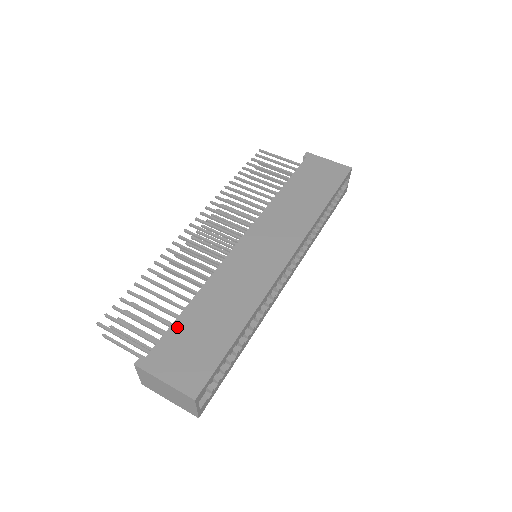
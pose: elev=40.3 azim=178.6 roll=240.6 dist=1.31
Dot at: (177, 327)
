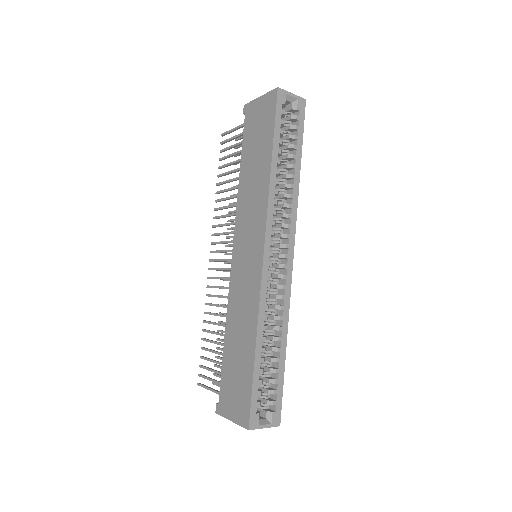
Dot at: (224, 370)
